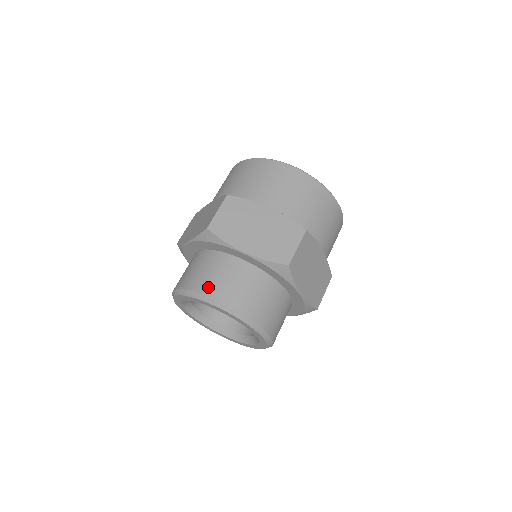
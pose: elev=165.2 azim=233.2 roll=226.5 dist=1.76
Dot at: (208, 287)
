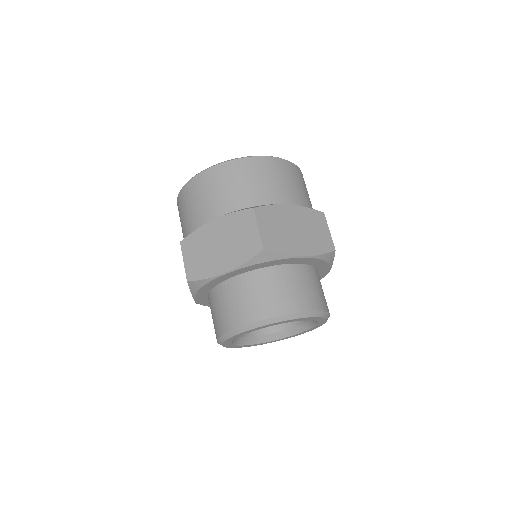
Dot at: (288, 305)
